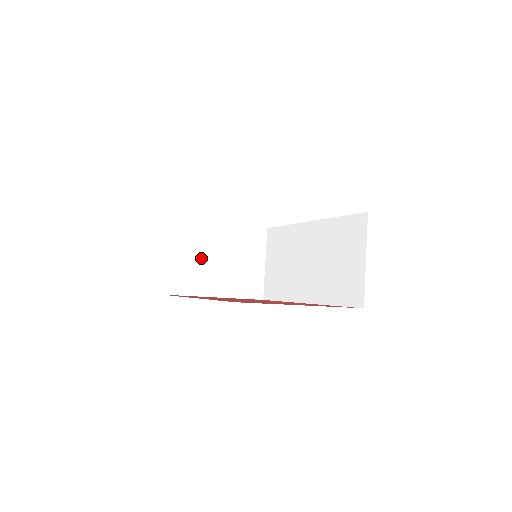
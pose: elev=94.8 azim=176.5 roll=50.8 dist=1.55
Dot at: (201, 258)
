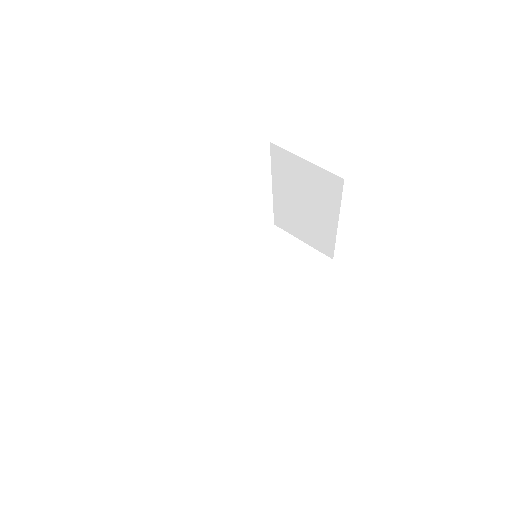
Dot at: occluded
